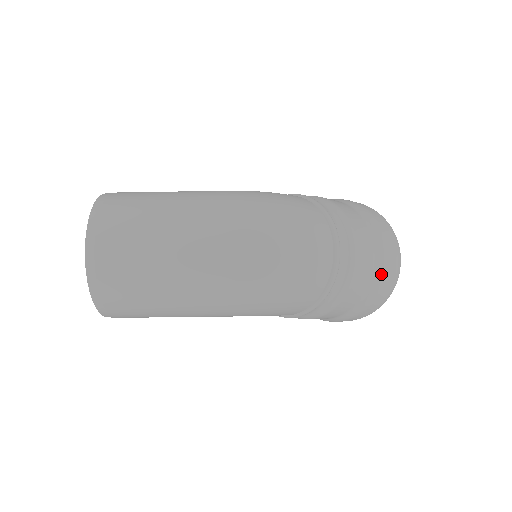
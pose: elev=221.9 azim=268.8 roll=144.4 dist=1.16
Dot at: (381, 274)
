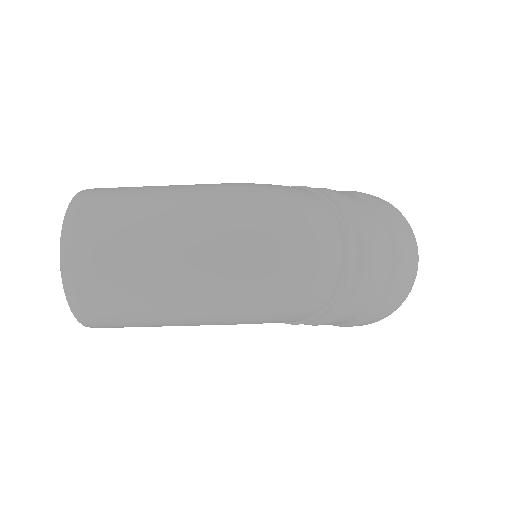
Dot at: (397, 274)
